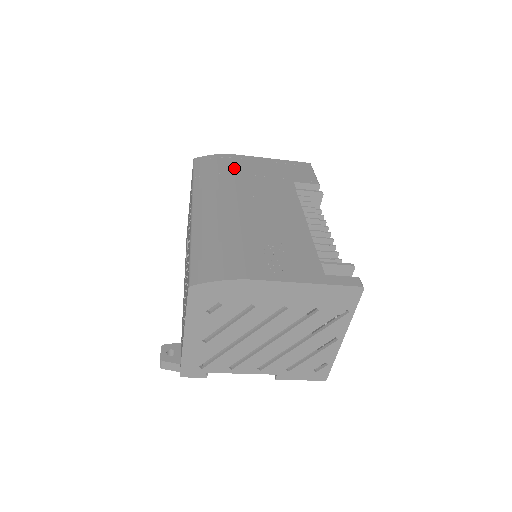
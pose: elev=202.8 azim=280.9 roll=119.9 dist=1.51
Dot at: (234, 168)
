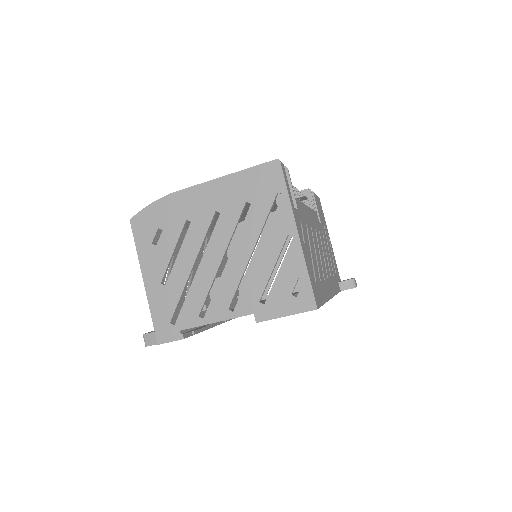
Dot at: occluded
